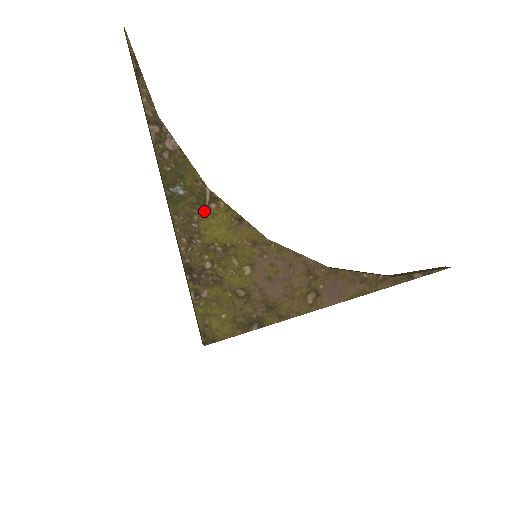
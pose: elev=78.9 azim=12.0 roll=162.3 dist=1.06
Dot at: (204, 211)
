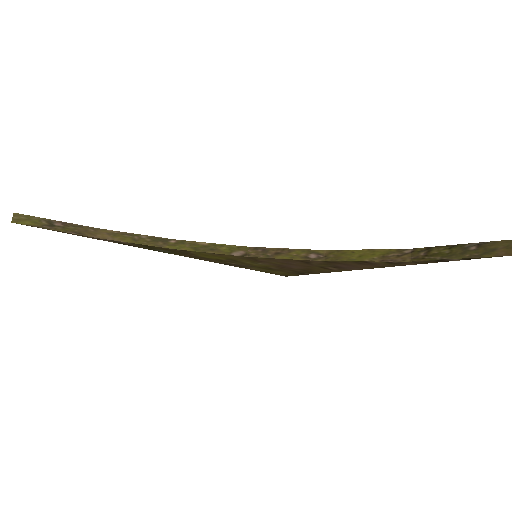
Dot at: (190, 254)
